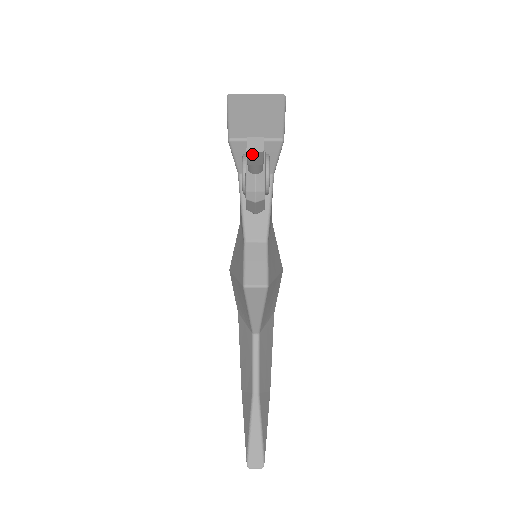
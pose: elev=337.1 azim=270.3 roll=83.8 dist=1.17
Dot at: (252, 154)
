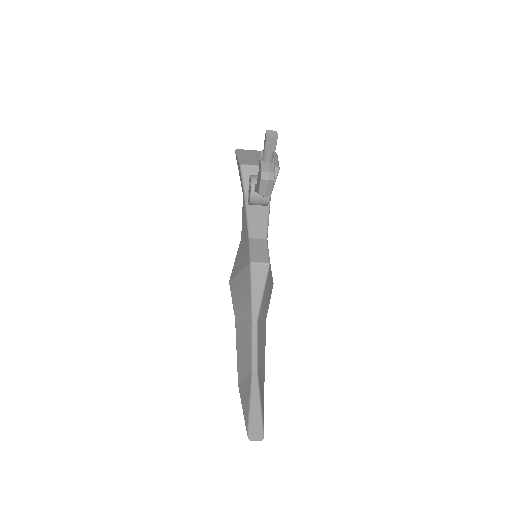
Dot at: (270, 139)
